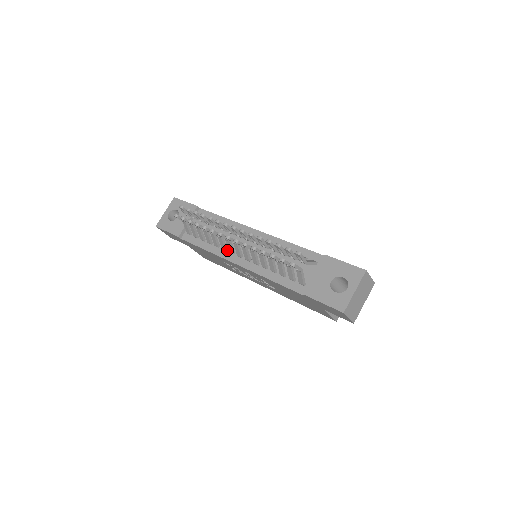
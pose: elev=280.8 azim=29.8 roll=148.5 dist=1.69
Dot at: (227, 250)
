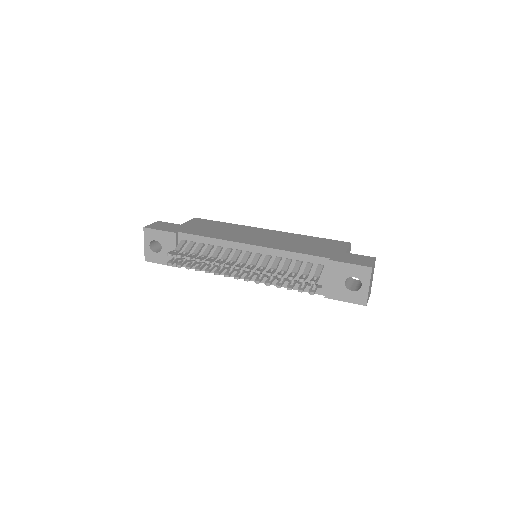
Dot at: occluded
